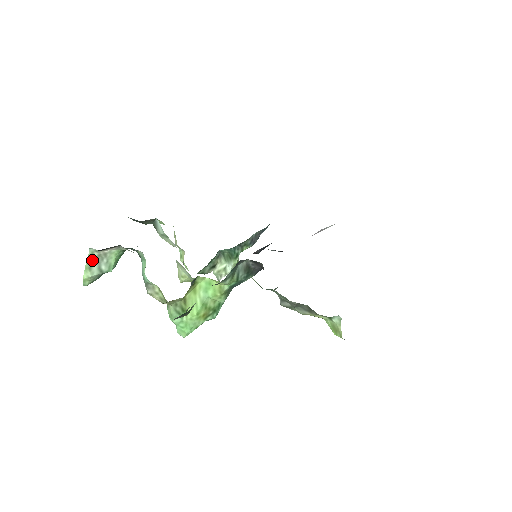
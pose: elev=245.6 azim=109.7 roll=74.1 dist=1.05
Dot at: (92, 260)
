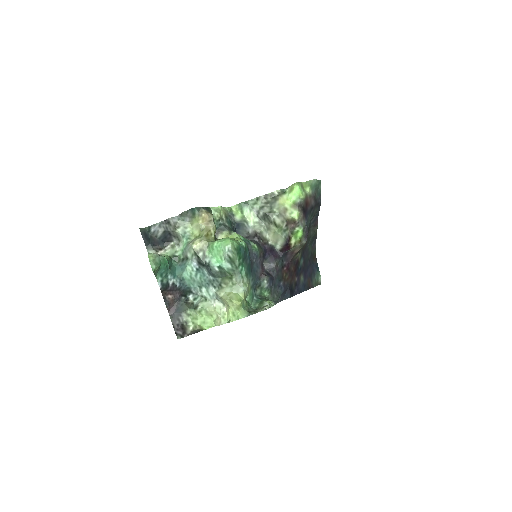
Dot at: occluded
